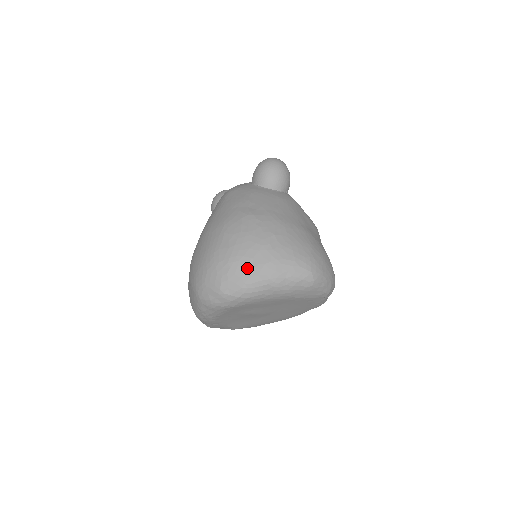
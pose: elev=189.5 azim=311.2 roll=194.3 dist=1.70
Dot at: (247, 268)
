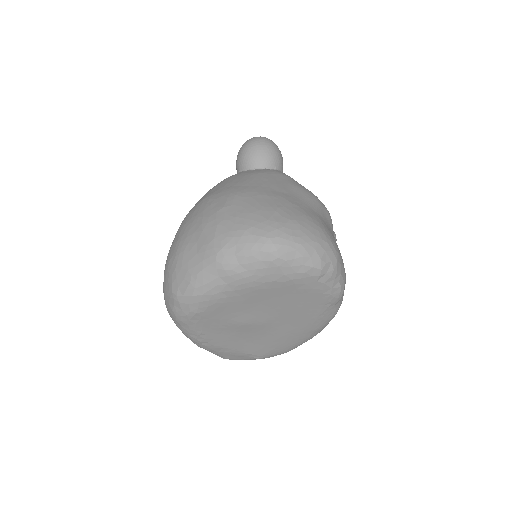
Dot at: (192, 256)
